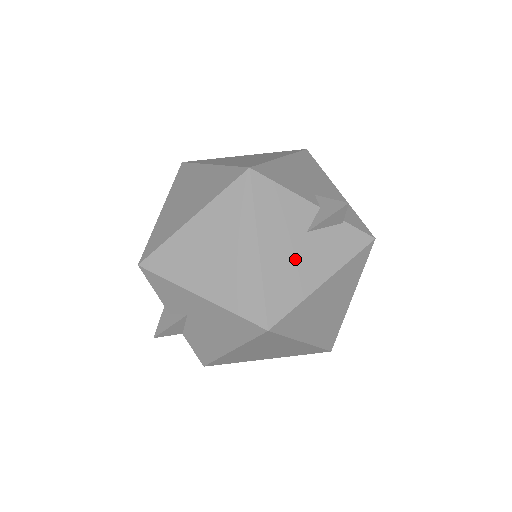
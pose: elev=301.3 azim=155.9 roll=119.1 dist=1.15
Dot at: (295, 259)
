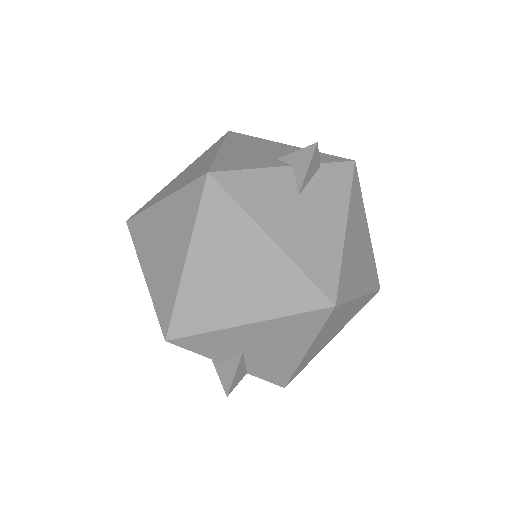
Dot at: (308, 226)
